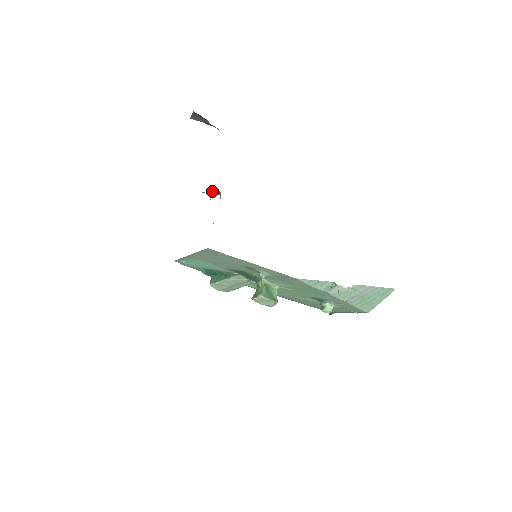
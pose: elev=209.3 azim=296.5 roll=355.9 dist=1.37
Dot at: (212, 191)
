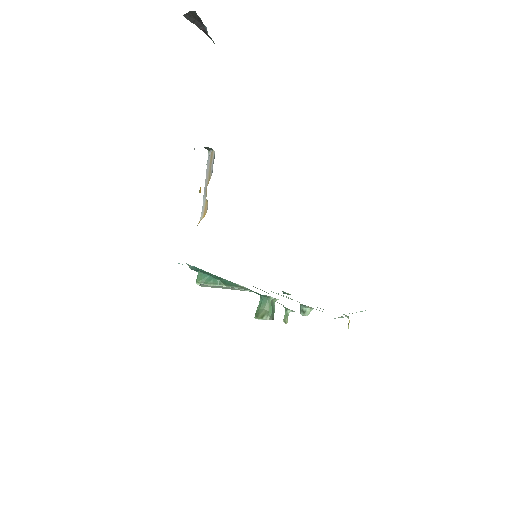
Dot at: occluded
